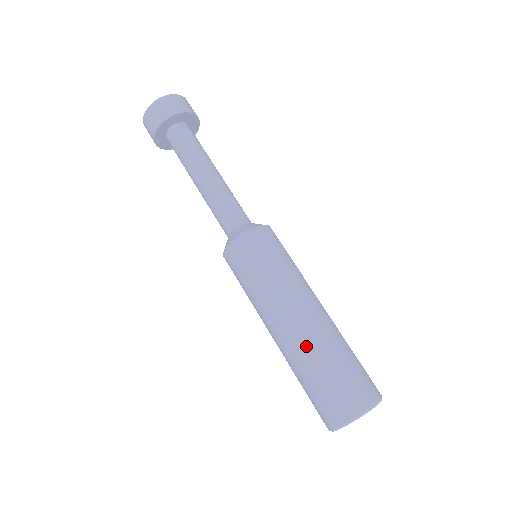
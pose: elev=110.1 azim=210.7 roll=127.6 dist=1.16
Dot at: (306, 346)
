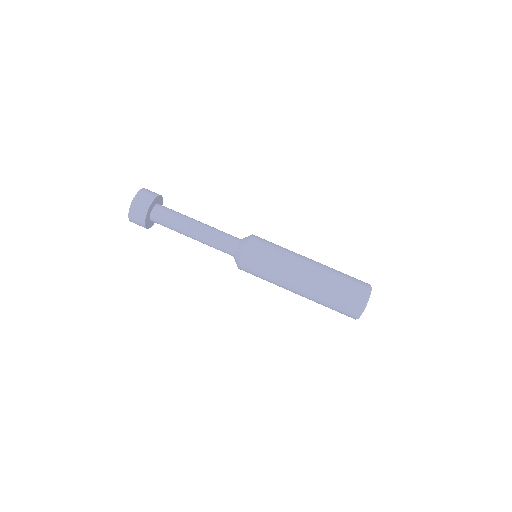
Dot at: (322, 278)
